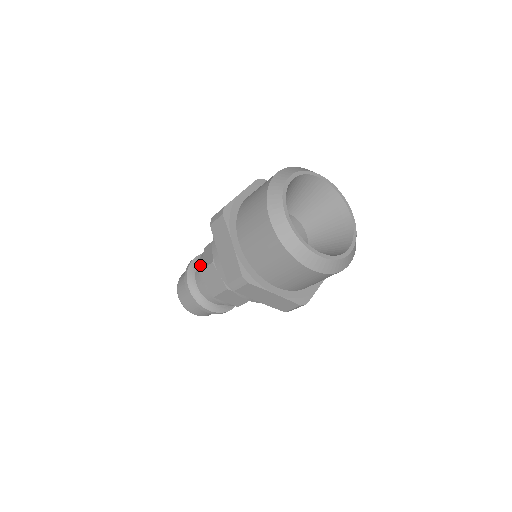
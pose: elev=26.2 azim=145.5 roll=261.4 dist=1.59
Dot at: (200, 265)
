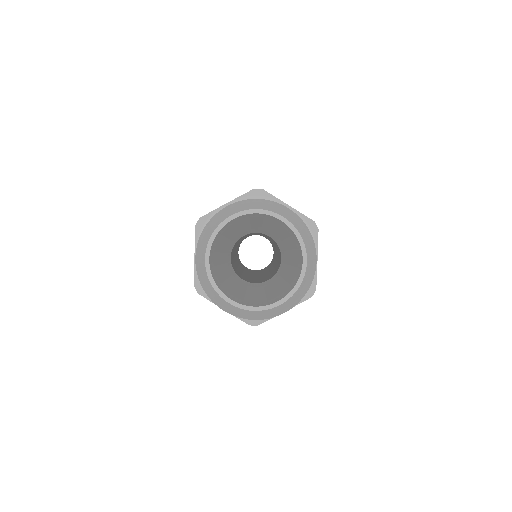
Dot at: occluded
